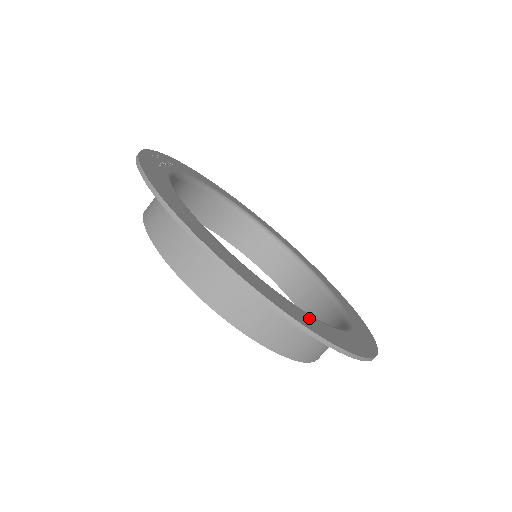
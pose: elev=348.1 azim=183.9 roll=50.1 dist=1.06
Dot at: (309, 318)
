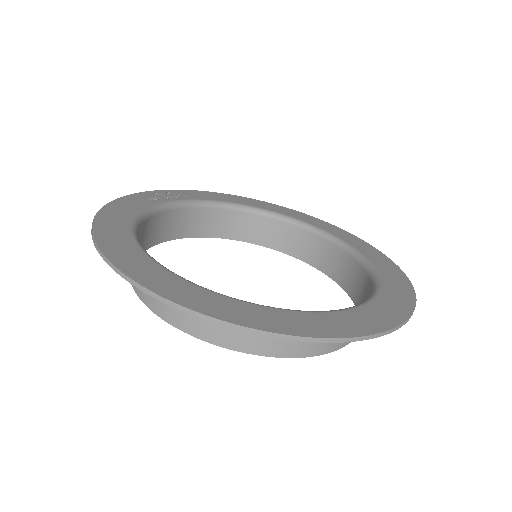
Dot at: (218, 300)
